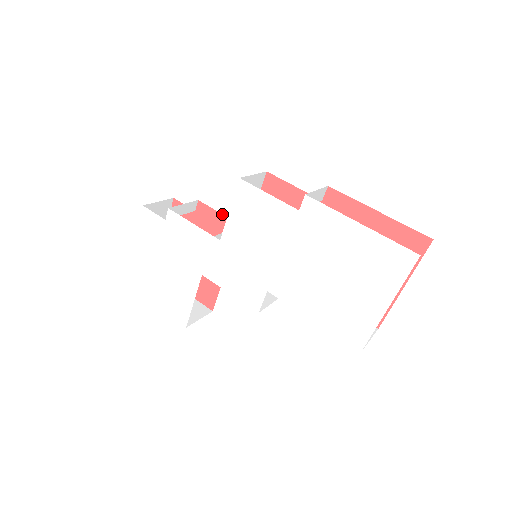
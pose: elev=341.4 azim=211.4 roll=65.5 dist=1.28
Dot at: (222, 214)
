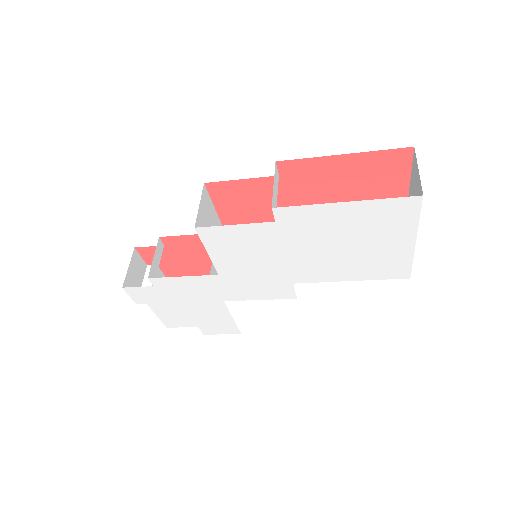
Dot at: (191, 235)
